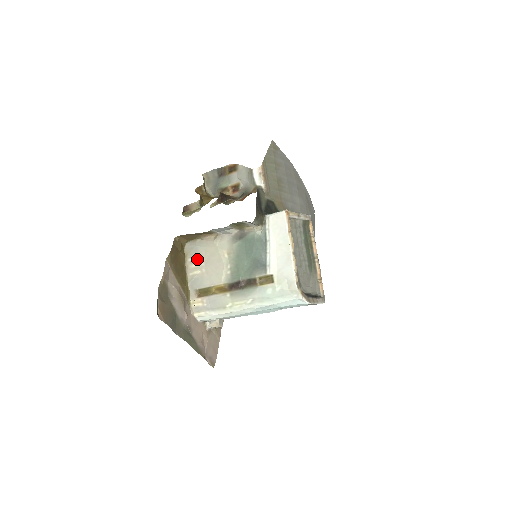
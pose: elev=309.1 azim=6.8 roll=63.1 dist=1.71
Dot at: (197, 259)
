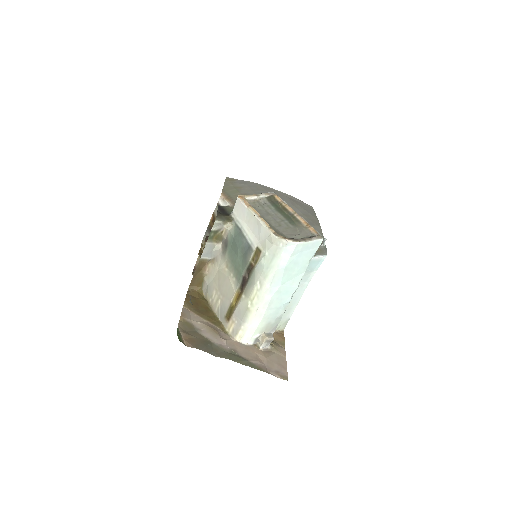
Dot at: (214, 294)
